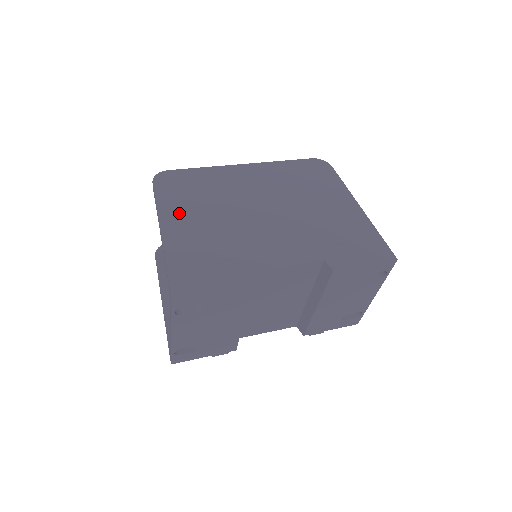
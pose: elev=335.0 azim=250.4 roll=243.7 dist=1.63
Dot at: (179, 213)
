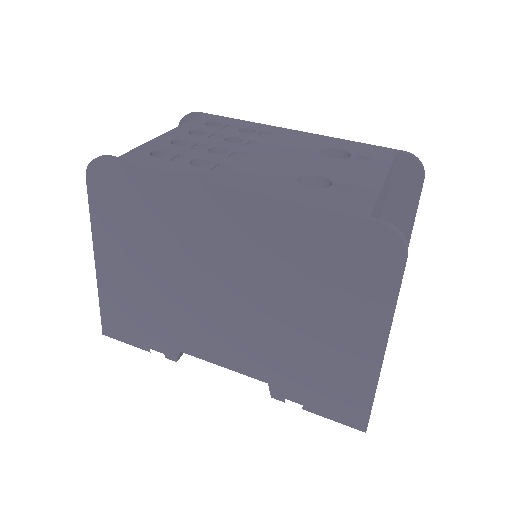
Dot at: (116, 245)
